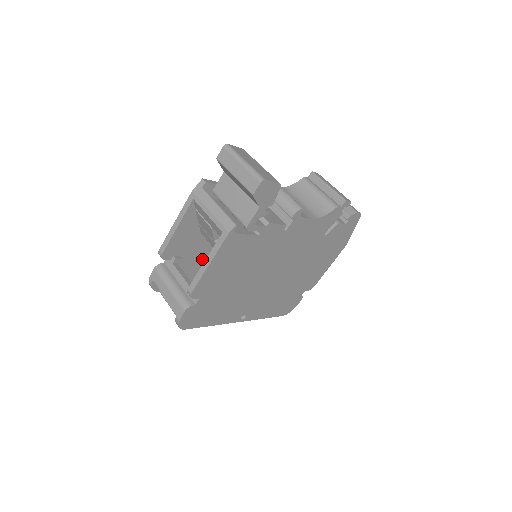
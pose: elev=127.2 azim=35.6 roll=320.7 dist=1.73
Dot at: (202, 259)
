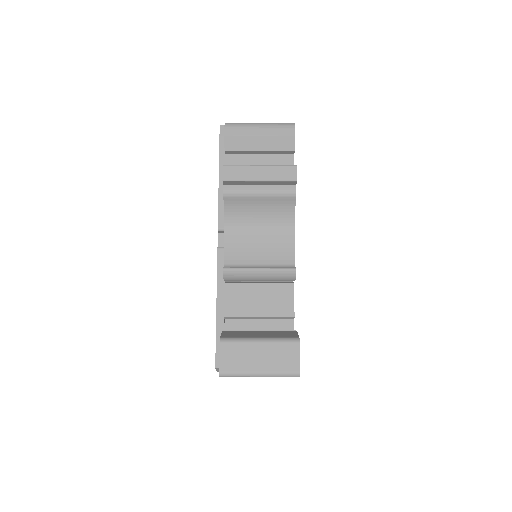
Dot at: occluded
